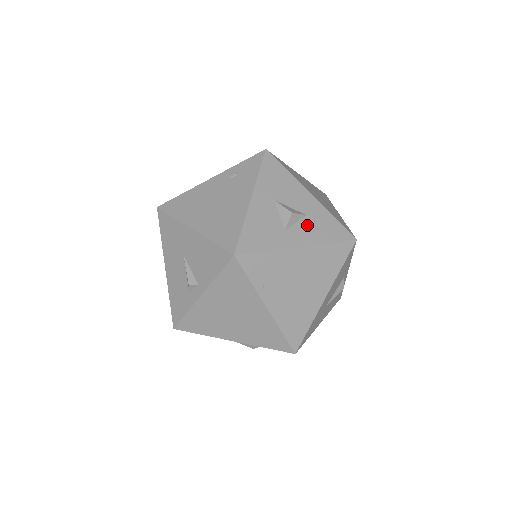
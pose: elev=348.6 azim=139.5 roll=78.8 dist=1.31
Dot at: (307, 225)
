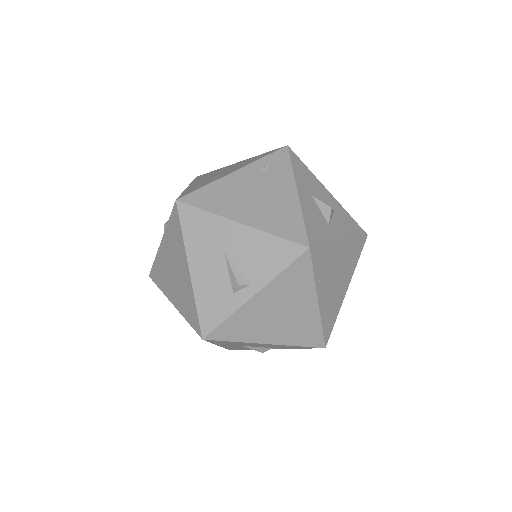
Dot at: (339, 221)
